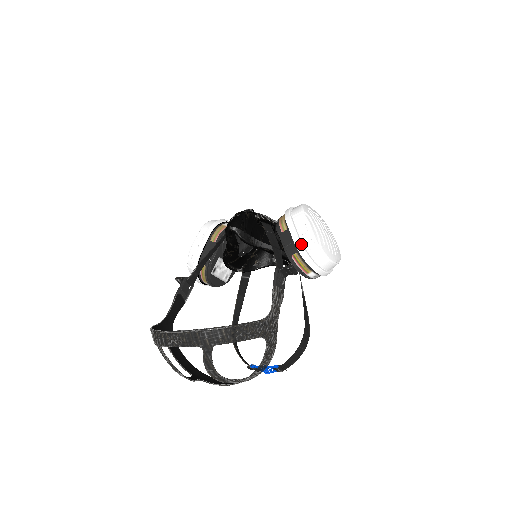
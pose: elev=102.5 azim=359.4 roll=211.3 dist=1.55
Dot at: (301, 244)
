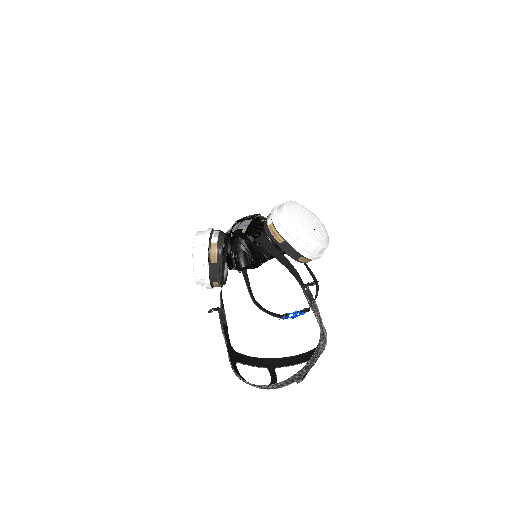
Dot at: (305, 252)
